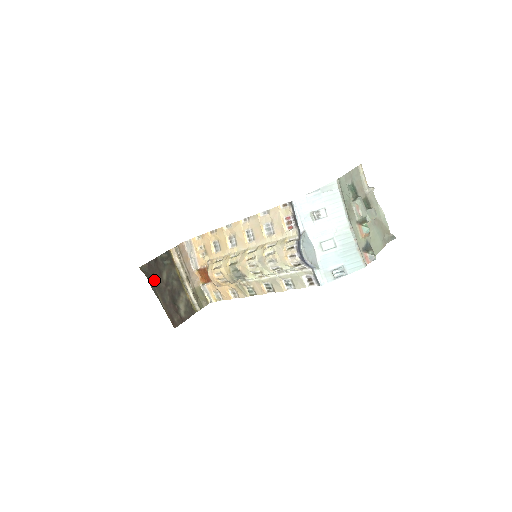
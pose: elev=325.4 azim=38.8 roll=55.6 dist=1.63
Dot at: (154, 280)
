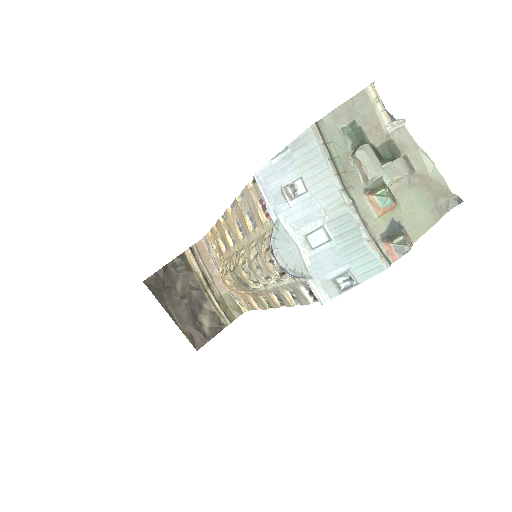
Dot at: (164, 294)
